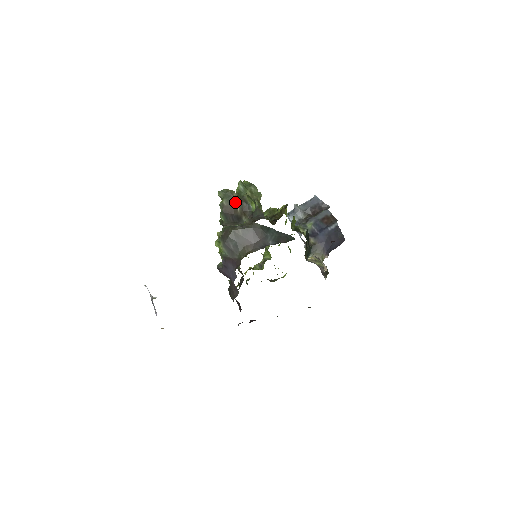
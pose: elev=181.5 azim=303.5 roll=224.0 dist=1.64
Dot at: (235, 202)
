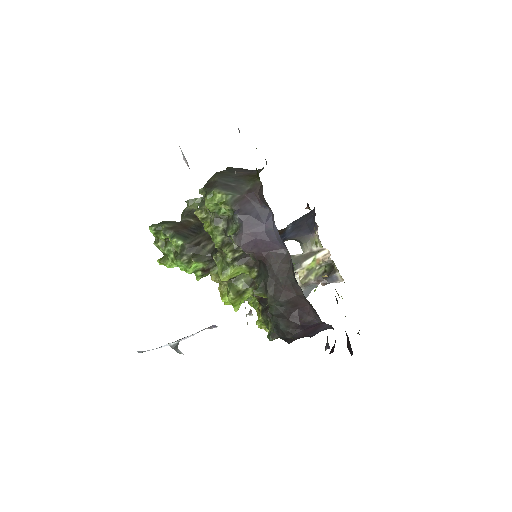
Dot at: occluded
